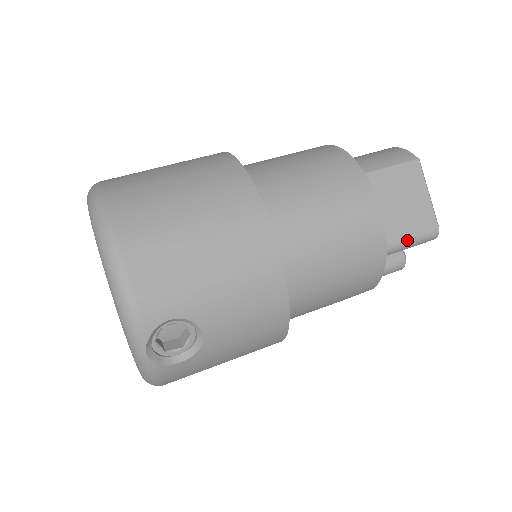
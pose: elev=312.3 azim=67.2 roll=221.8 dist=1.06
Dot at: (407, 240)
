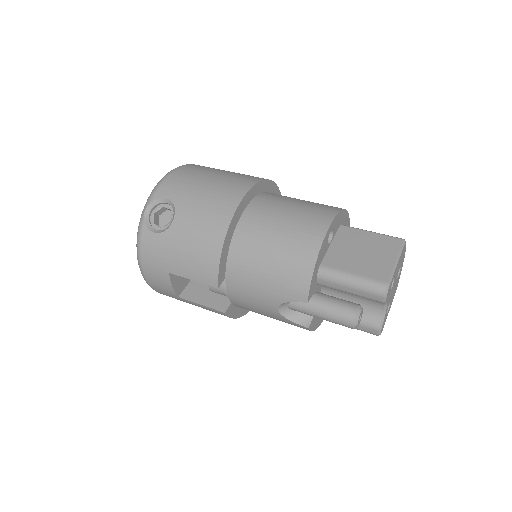
Dot at: (353, 275)
